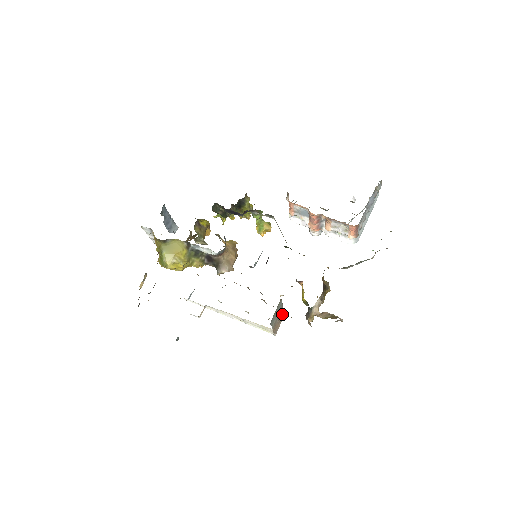
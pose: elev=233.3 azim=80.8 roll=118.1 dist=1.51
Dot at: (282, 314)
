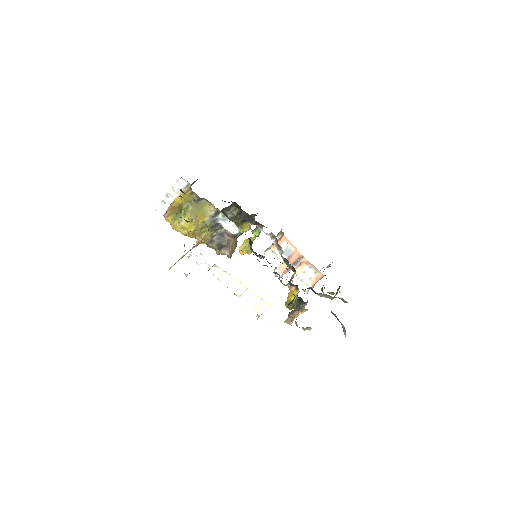
Dot at: occluded
